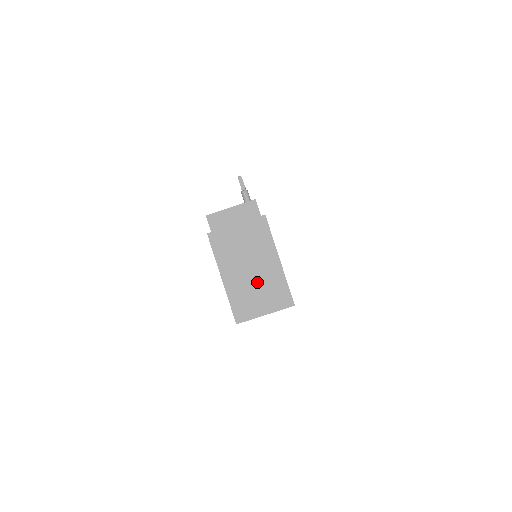
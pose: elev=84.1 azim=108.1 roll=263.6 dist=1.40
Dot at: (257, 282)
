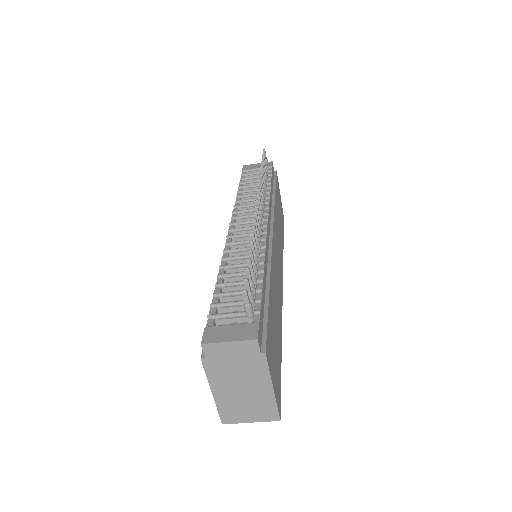
Dot at: (247, 401)
